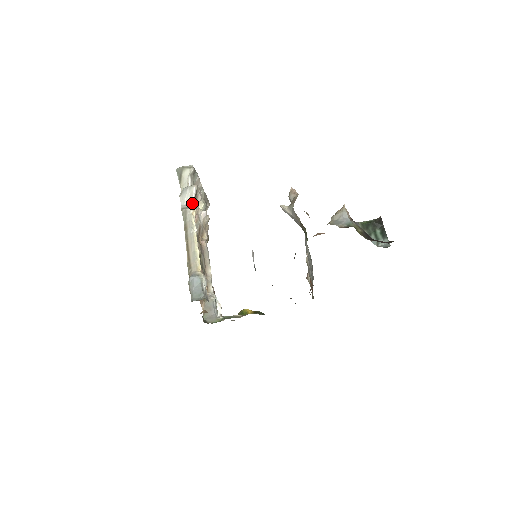
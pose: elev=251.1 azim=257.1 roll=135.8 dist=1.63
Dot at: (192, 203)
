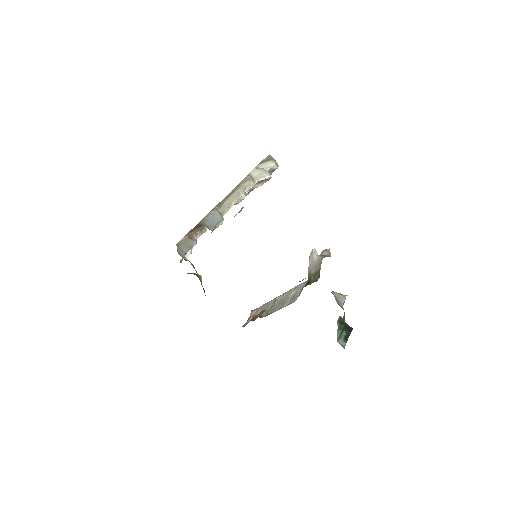
Dot at: (257, 181)
